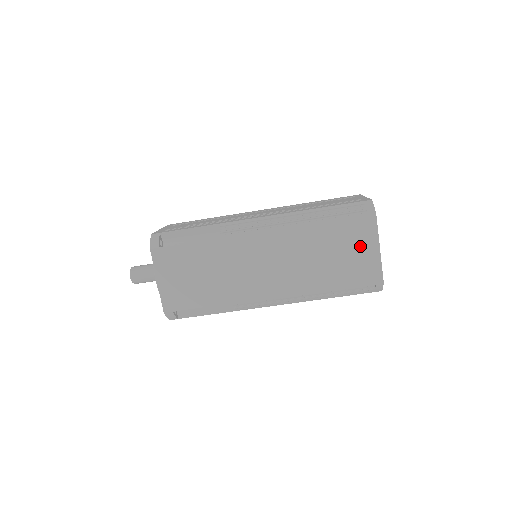
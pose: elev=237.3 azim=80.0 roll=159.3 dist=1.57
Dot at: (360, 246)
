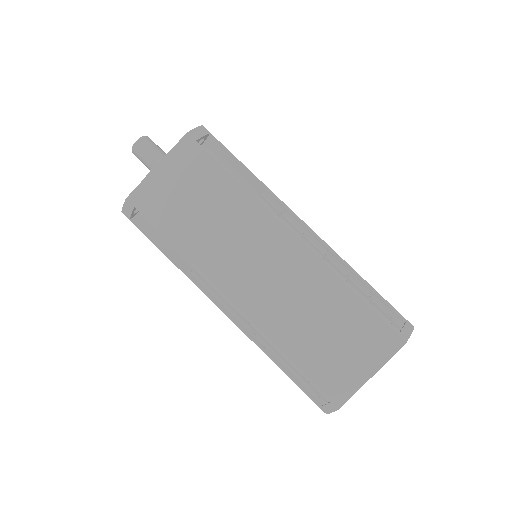
Dot at: (360, 352)
